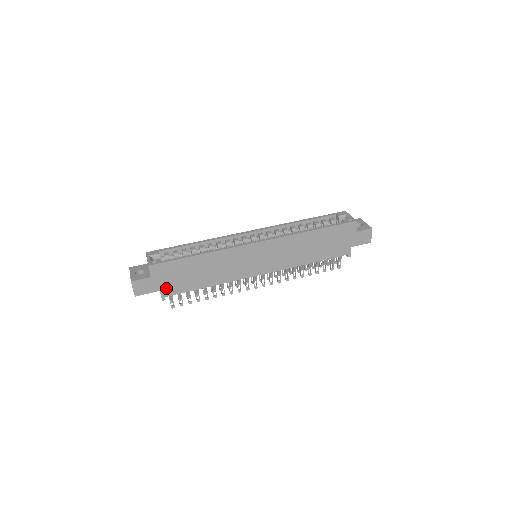
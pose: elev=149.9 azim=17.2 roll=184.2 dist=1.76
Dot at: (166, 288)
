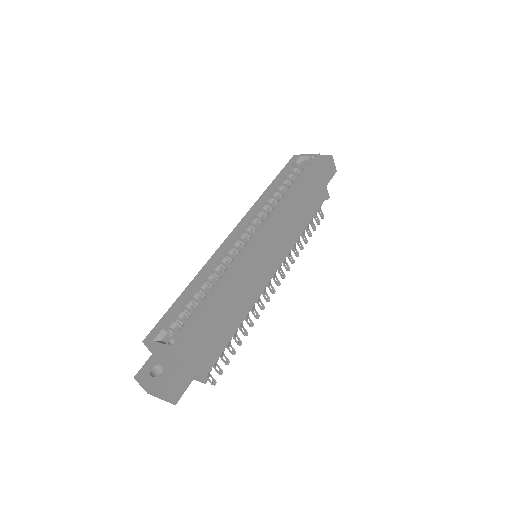
Dot at: (202, 364)
